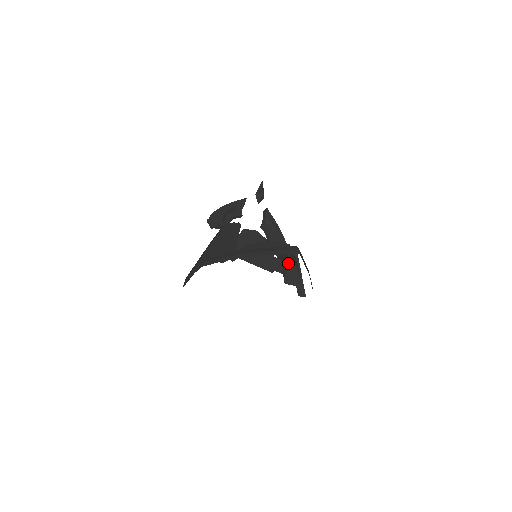
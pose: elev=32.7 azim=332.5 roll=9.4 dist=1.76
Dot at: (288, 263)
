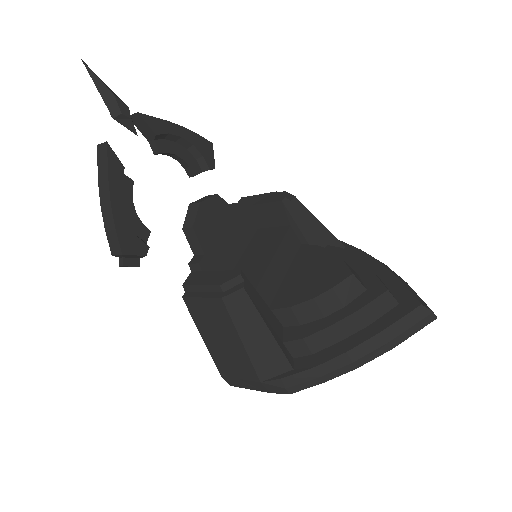
Dot at: (300, 227)
